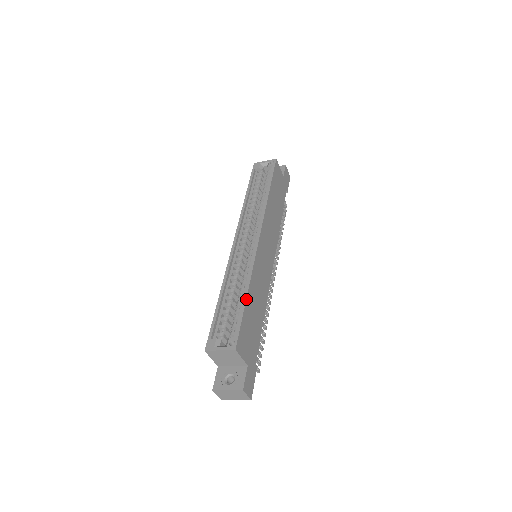
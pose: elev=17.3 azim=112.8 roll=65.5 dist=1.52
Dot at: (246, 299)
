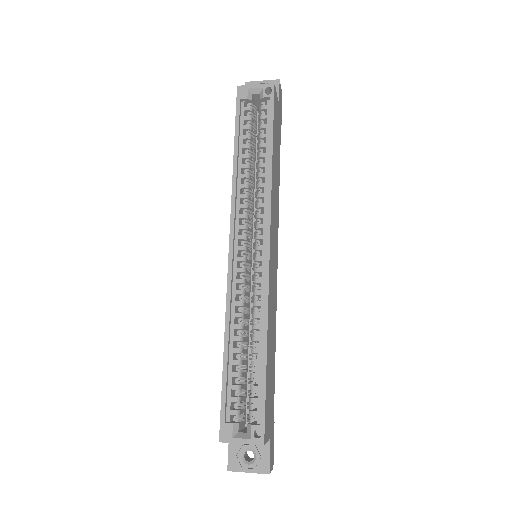
Dot at: (266, 361)
